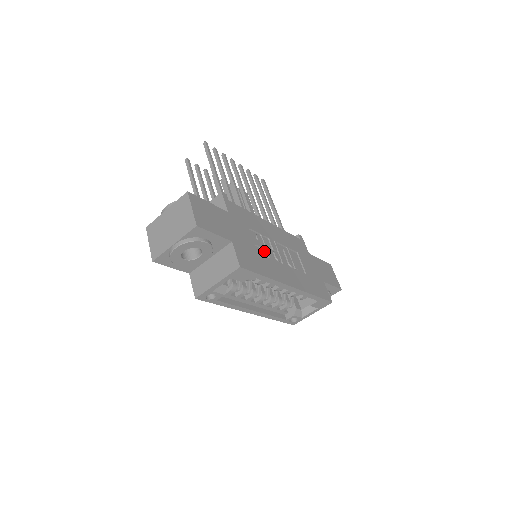
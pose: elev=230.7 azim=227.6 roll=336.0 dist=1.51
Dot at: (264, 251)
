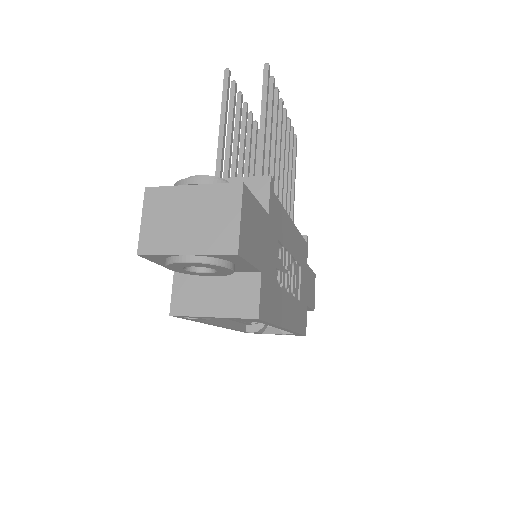
Dot at: (281, 277)
